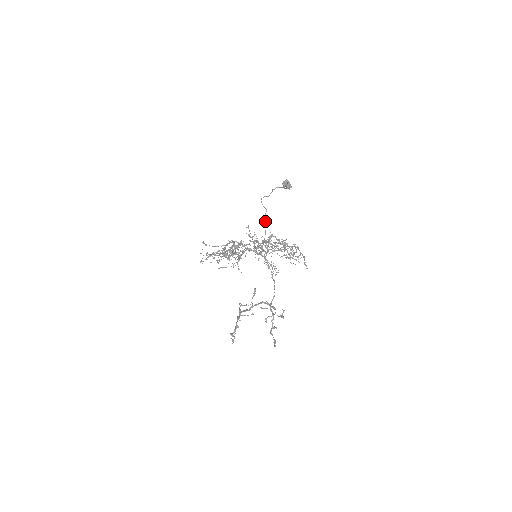
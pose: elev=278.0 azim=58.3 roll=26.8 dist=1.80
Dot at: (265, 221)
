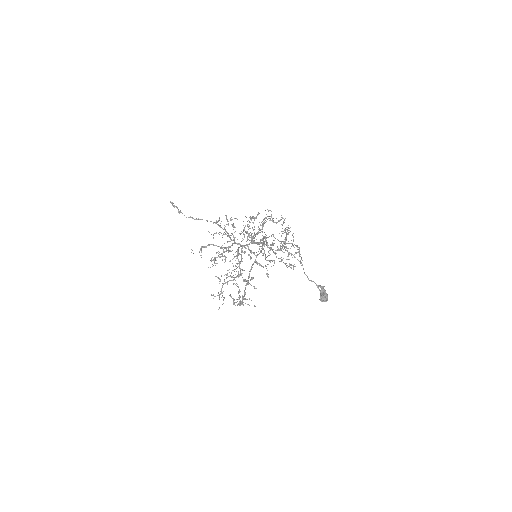
Dot at: (273, 235)
